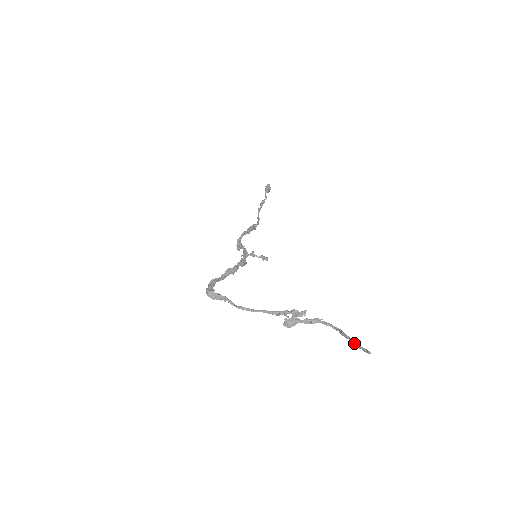
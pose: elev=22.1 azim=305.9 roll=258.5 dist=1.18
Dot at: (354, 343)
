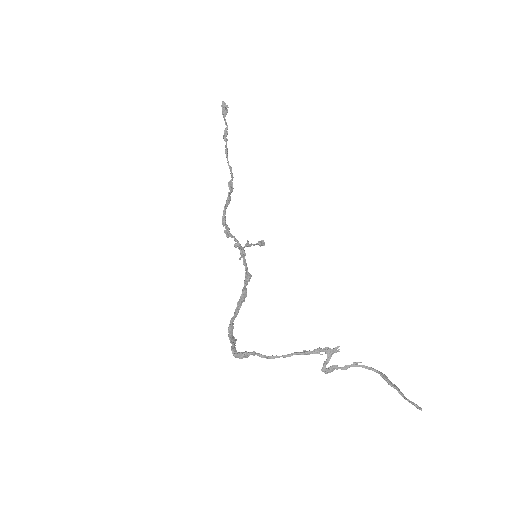
Dot at: (402, 396)
